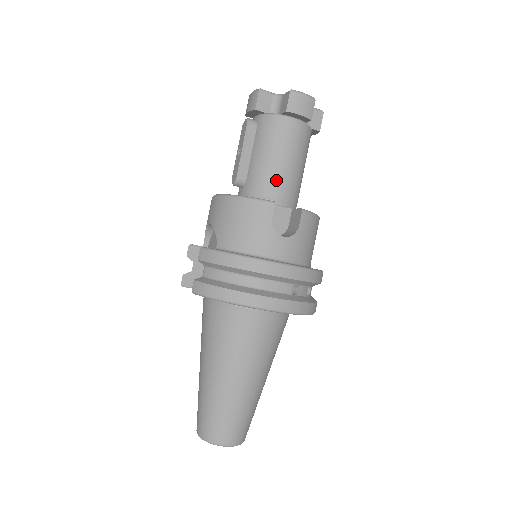
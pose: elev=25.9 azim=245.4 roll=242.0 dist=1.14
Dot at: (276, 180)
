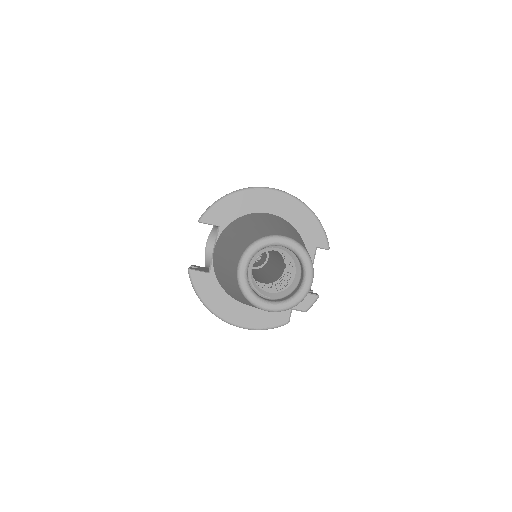
Dot at: occluded
